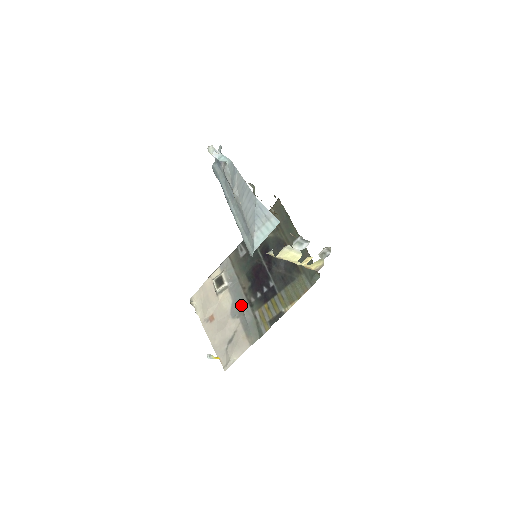
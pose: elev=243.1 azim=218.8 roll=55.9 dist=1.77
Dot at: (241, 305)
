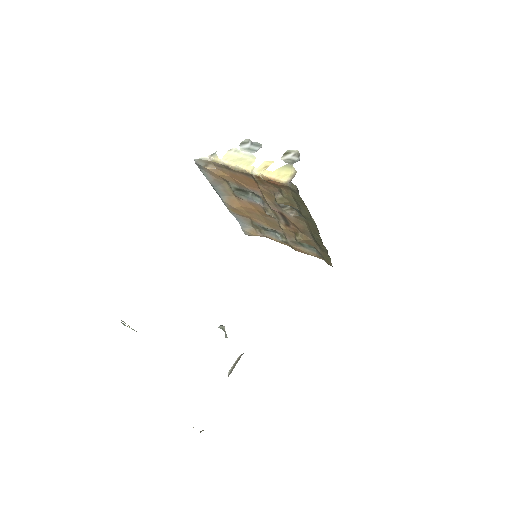
Dot at: occluded
